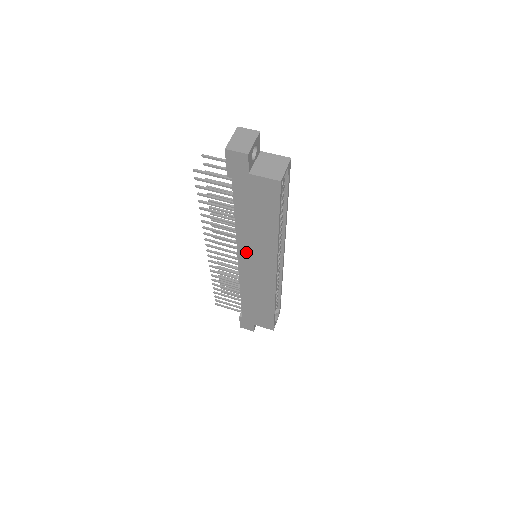
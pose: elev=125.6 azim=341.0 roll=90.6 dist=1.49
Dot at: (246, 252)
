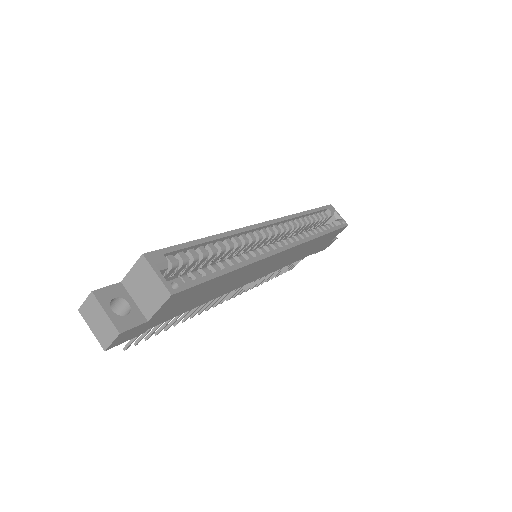
Dot at: (247, 280)
